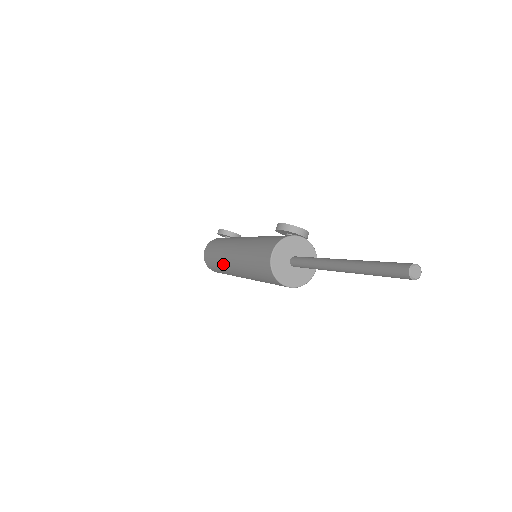
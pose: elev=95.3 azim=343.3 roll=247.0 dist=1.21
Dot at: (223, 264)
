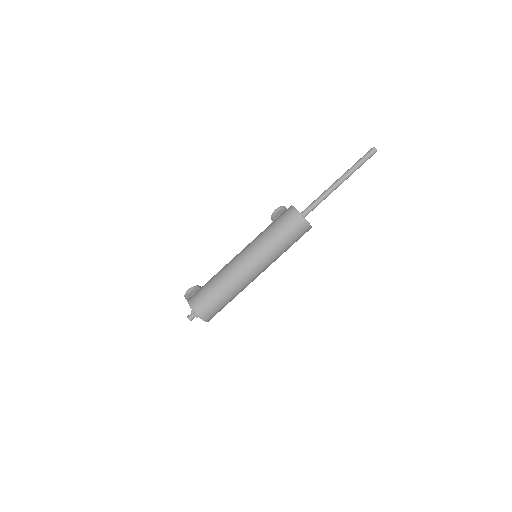
Dot at: (236, 279)
